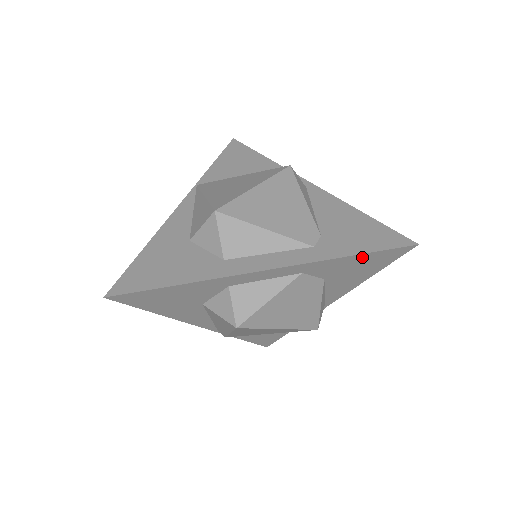
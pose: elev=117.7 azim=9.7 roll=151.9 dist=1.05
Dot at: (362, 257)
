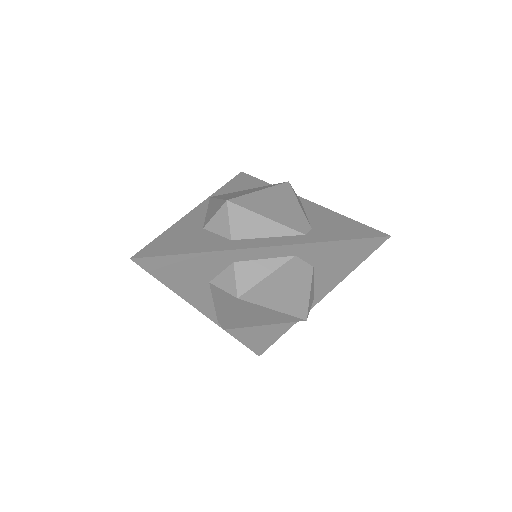
Dot at: (345, 244)
